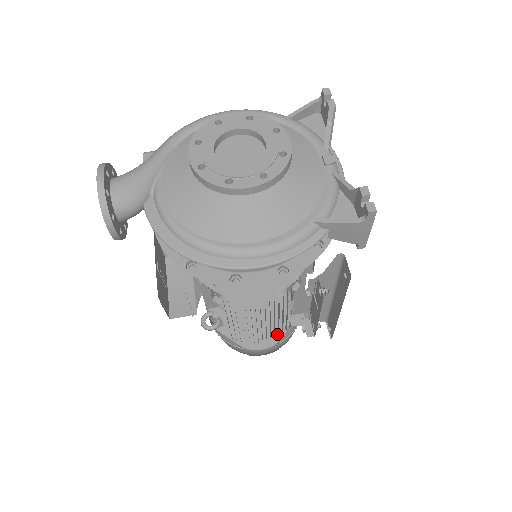
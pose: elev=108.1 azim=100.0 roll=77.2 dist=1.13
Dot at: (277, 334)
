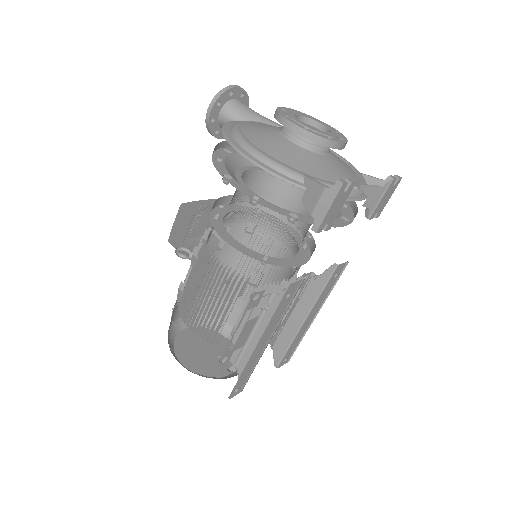
Dot at: (203, 371)
